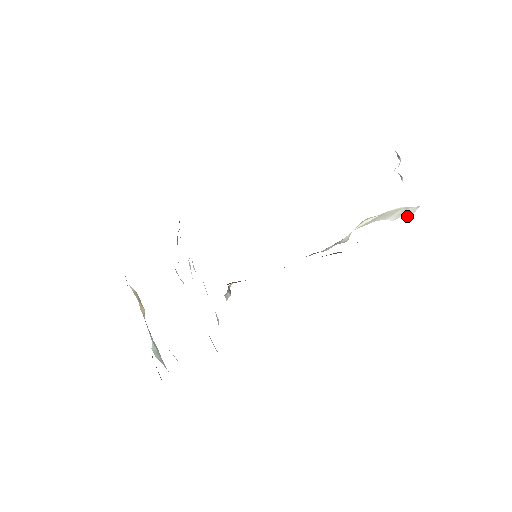
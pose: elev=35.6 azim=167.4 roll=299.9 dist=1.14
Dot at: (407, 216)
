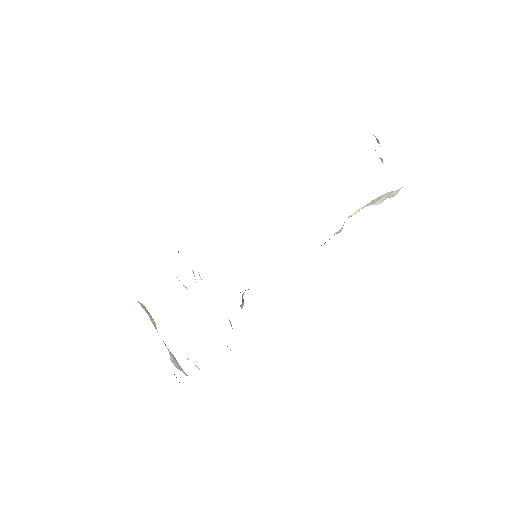
Dot at: (390, 197)
